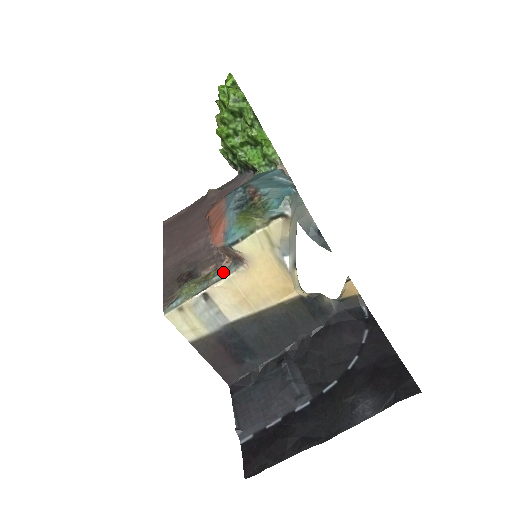
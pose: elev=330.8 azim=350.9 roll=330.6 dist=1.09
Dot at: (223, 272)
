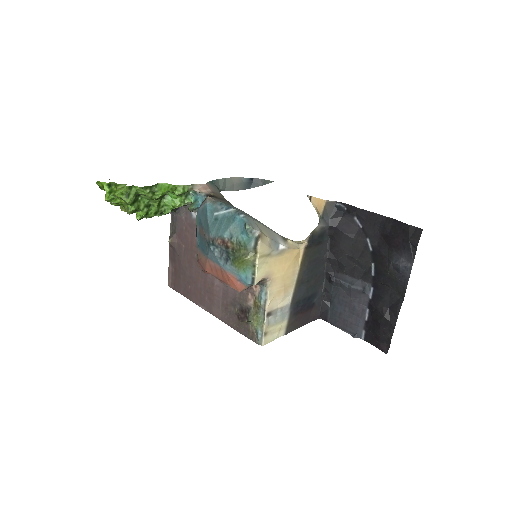
Dot at: (262, 295)
